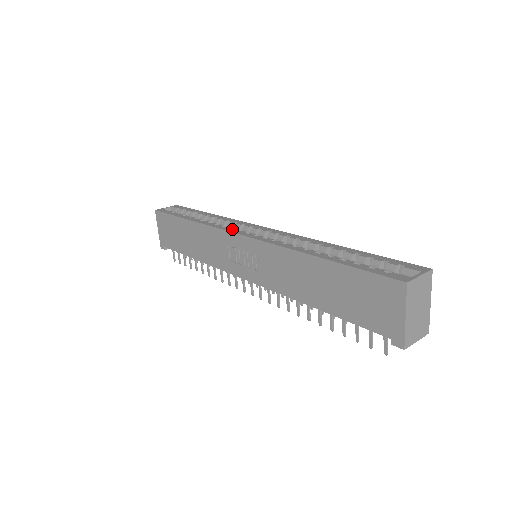
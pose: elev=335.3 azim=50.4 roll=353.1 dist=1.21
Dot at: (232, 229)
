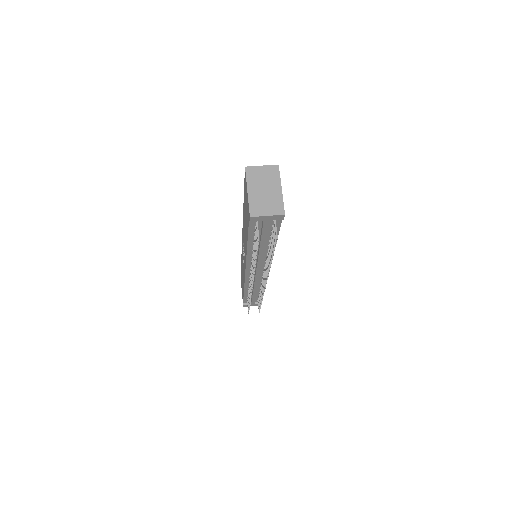
Dot at: occluded
